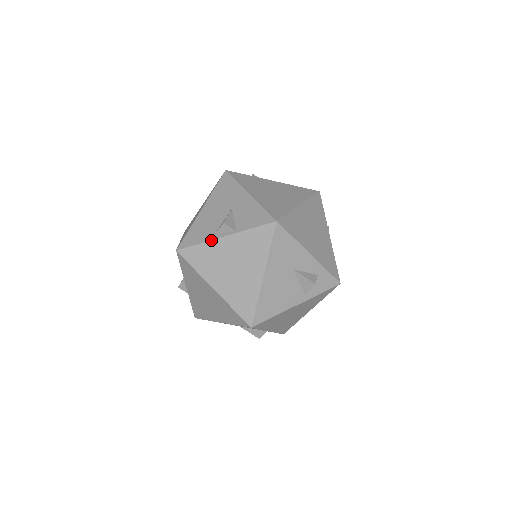
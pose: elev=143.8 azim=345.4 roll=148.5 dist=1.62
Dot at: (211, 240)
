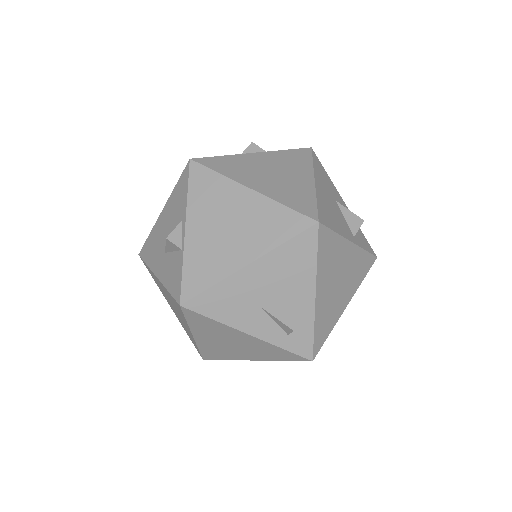
Dot at: (238, 154)
